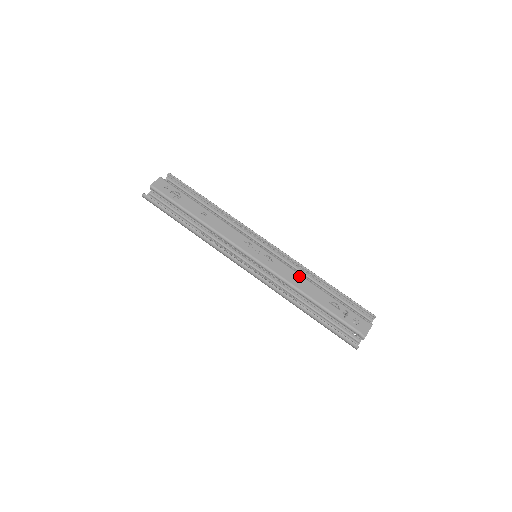
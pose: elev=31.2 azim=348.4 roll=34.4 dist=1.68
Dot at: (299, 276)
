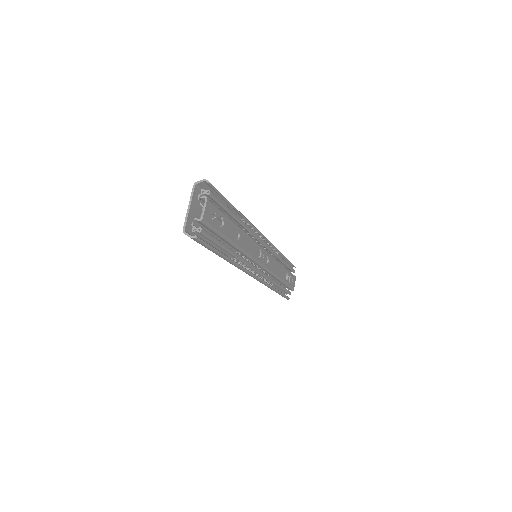
Dot at: (278, 263)
